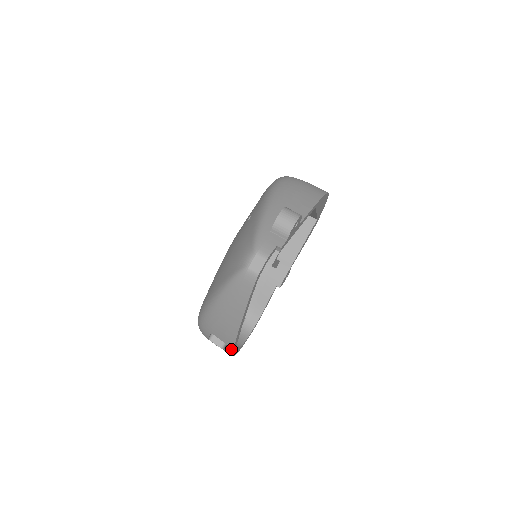
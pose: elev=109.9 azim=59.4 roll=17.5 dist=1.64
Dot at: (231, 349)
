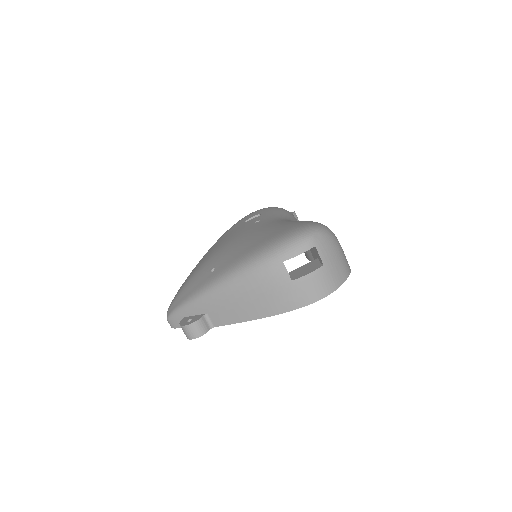
Dot at: occluded
